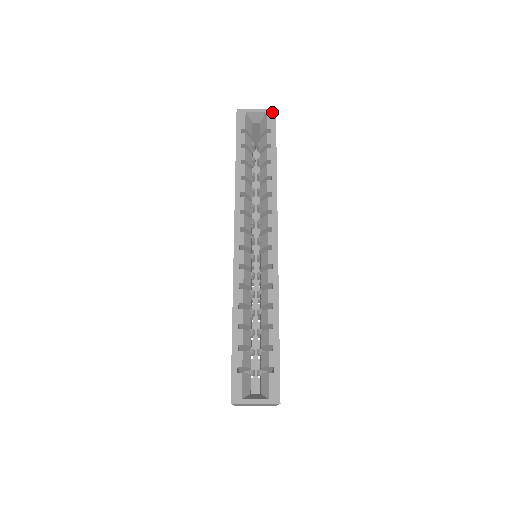
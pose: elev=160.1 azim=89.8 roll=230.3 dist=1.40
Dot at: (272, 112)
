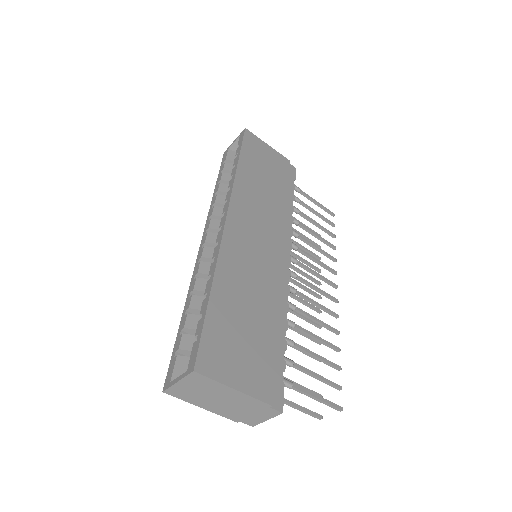
Dot at: (242, 132)
